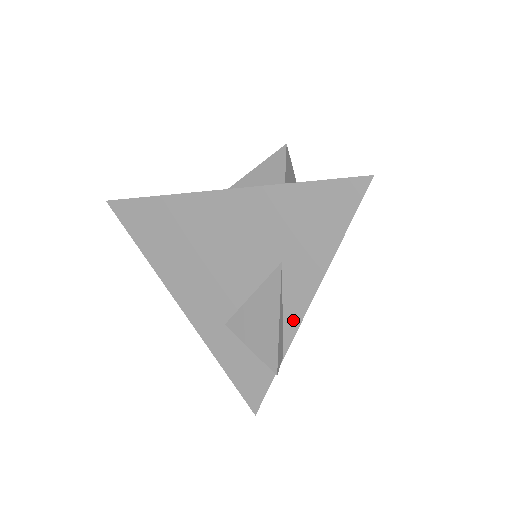
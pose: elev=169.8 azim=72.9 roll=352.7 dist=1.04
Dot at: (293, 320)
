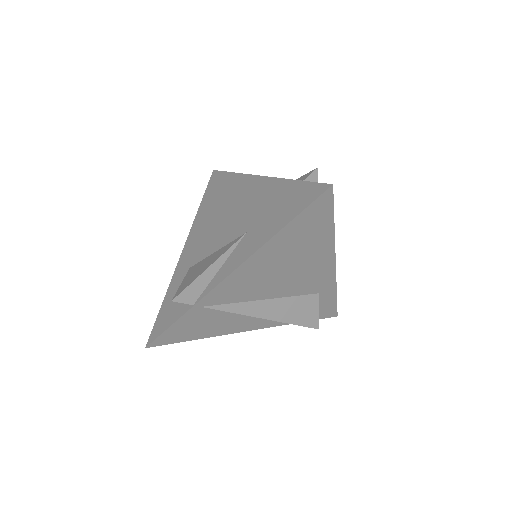
Dot at: (219, 278)
